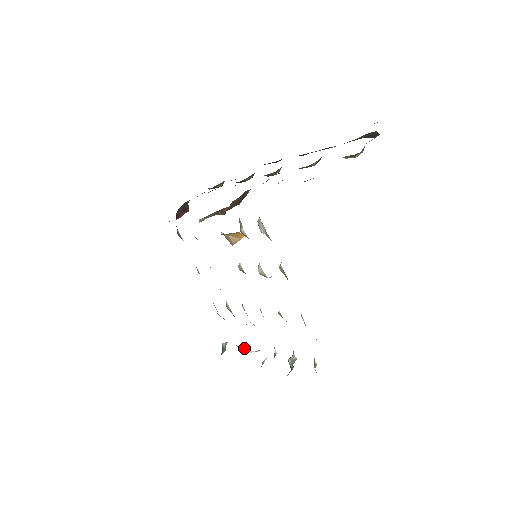
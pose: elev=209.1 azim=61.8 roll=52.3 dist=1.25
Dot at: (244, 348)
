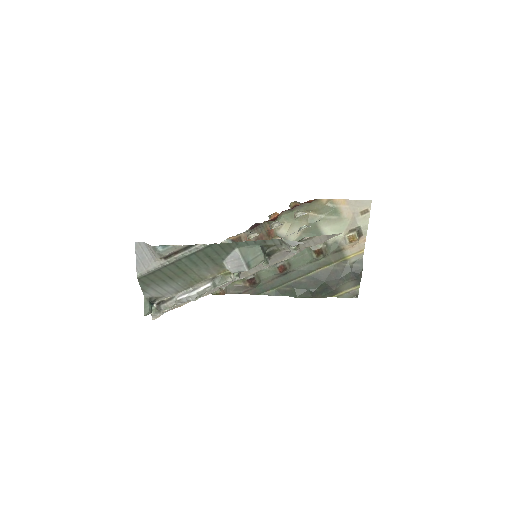
Dot at: (191, 292)
